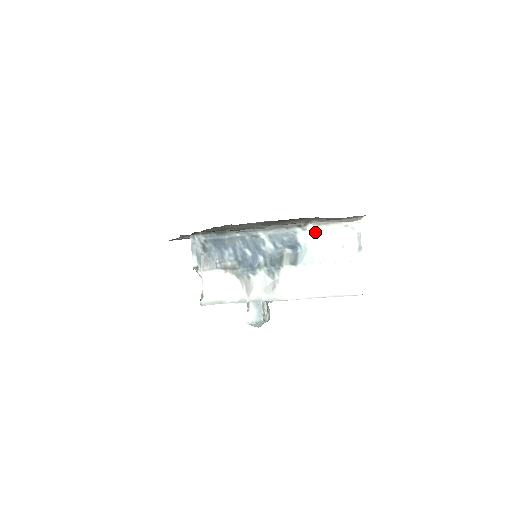
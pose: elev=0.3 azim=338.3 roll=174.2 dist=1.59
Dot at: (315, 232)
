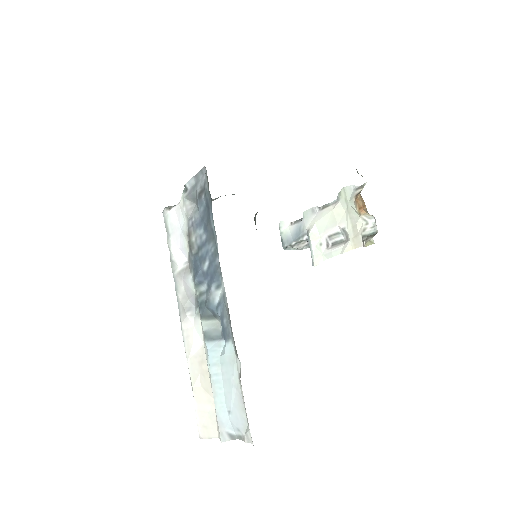
Dot at: (237, 369)
